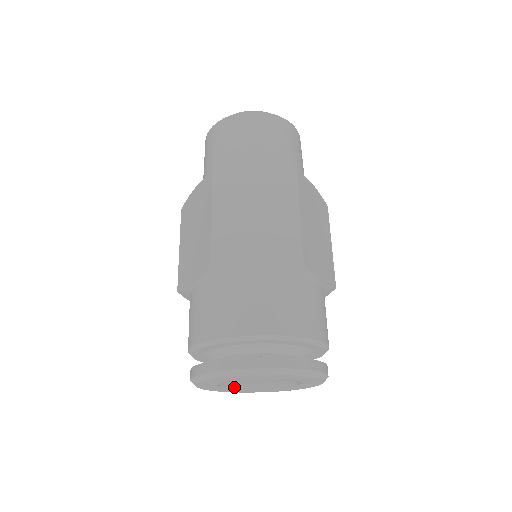
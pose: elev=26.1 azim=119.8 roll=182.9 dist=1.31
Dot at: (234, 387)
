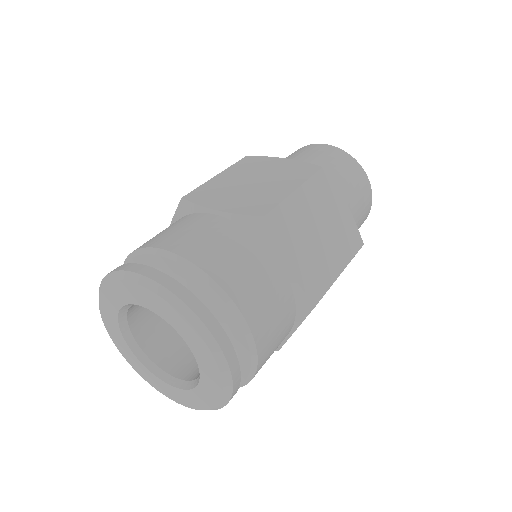
Dot at: (145, 362)
